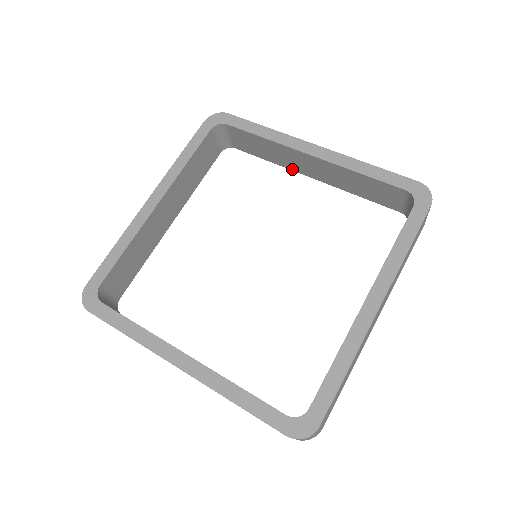
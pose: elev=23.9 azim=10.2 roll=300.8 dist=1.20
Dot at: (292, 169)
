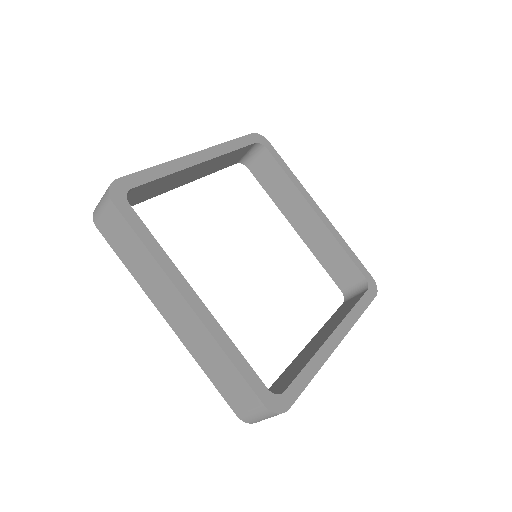
Dot at: (284, 214)
